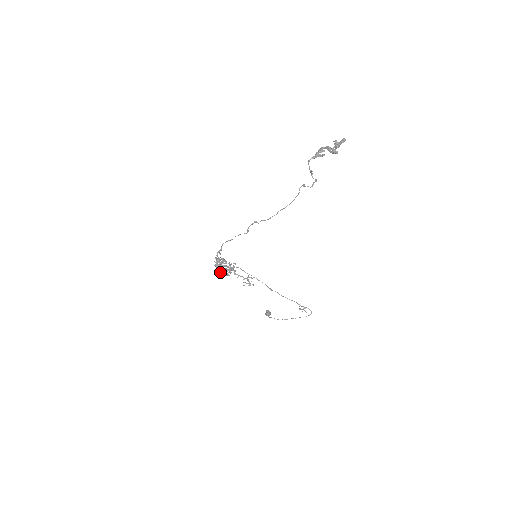
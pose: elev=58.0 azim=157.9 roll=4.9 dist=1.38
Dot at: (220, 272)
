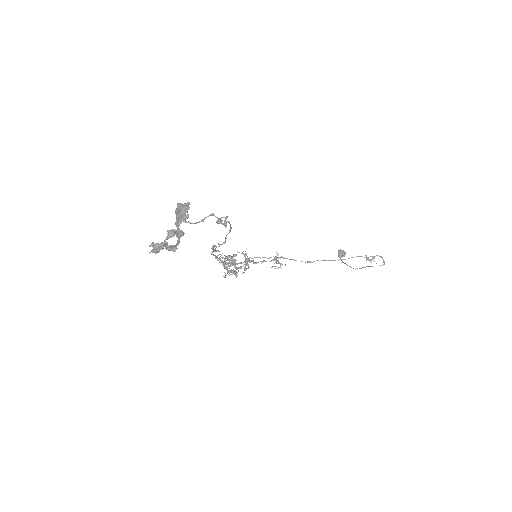
Dot at: (234, 272)
